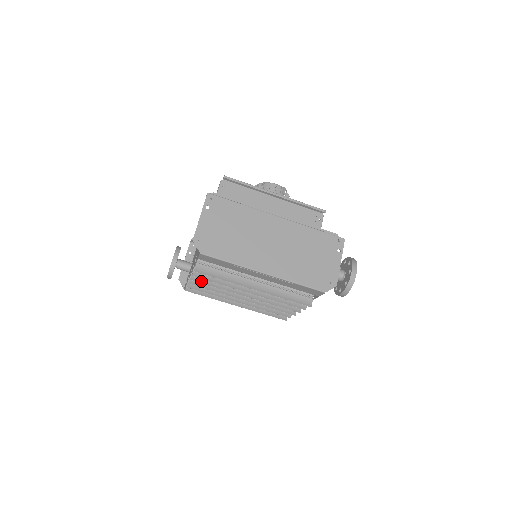
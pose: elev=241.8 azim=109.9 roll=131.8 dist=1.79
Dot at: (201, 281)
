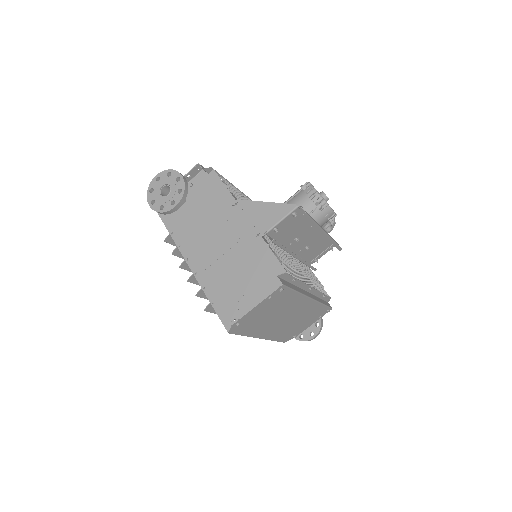
Dot at: (196, 282)
